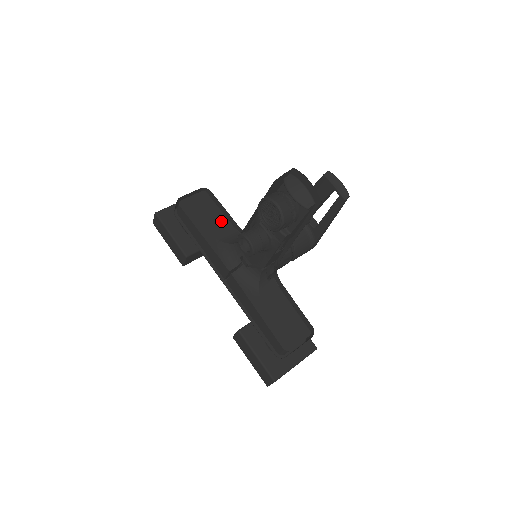
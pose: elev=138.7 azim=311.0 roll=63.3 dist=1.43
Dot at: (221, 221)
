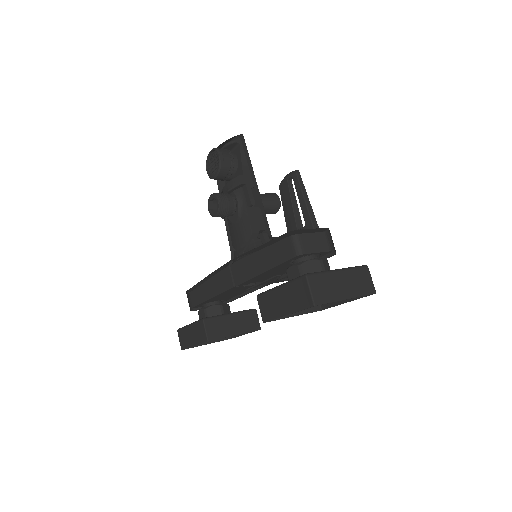
Dot at: occluded
